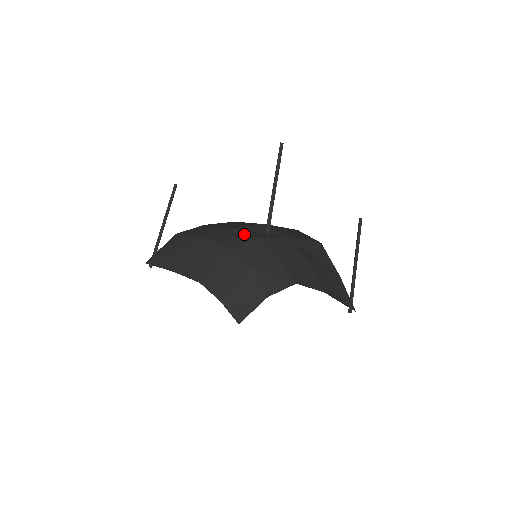
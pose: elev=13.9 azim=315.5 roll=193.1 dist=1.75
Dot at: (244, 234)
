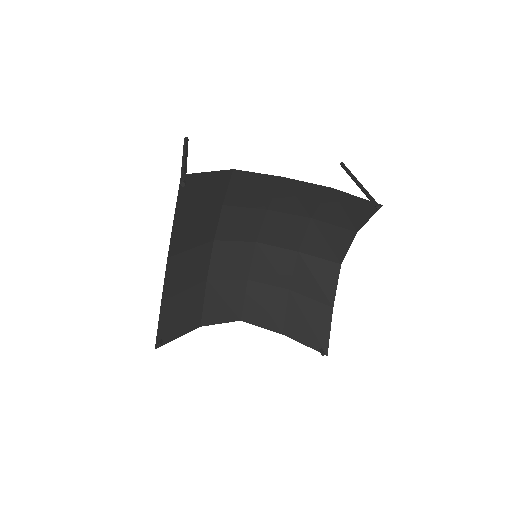
Dot at: (256, 226)
